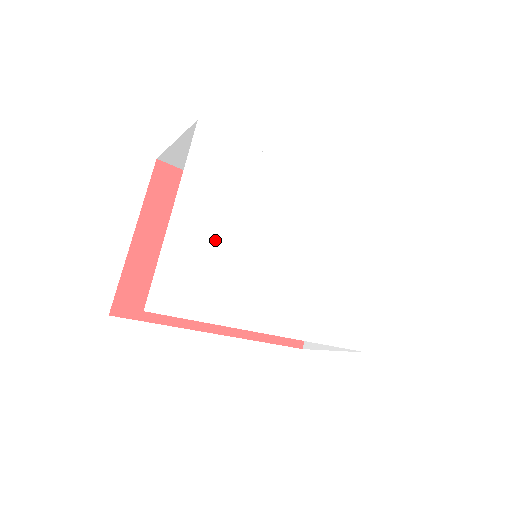
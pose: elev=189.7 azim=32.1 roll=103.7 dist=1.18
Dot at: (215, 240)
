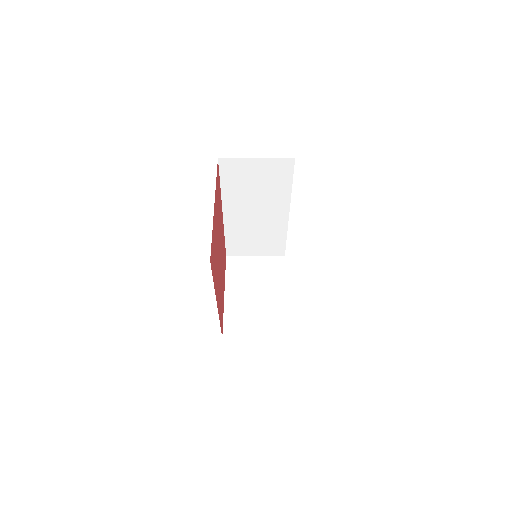
Dot at: occluded
